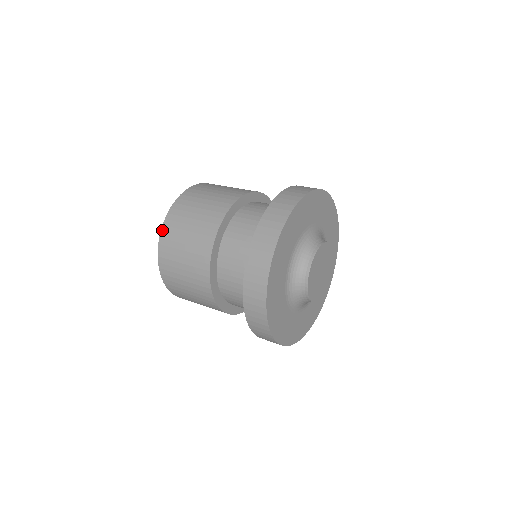
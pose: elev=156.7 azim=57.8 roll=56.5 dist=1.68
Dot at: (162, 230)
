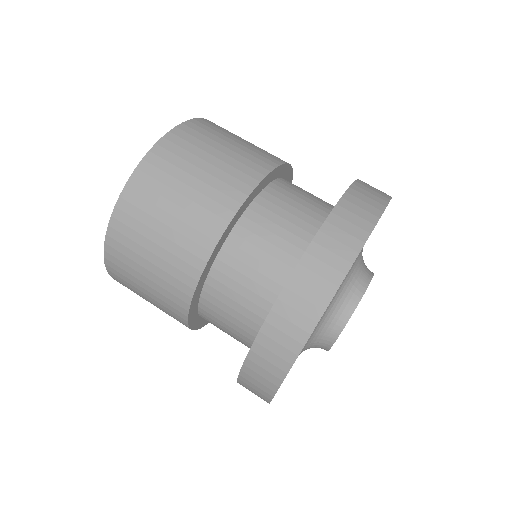
Dot at: (145, 158)
